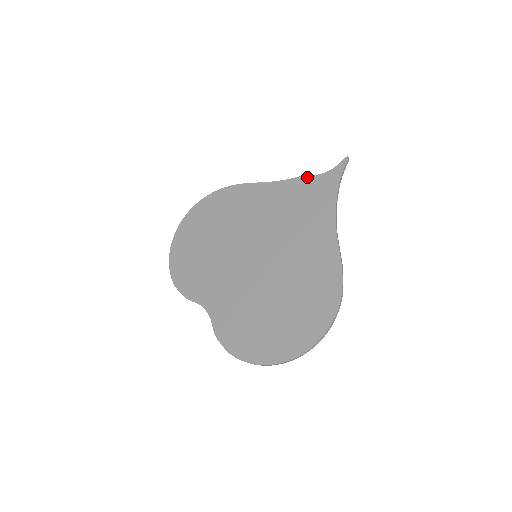
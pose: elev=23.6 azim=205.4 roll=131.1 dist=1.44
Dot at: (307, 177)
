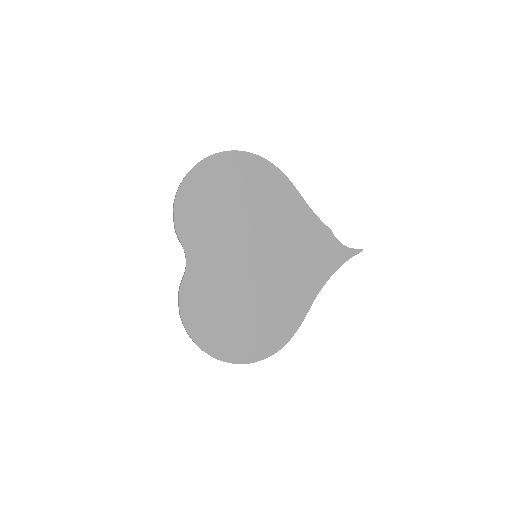
Dot at: (332, 234)
